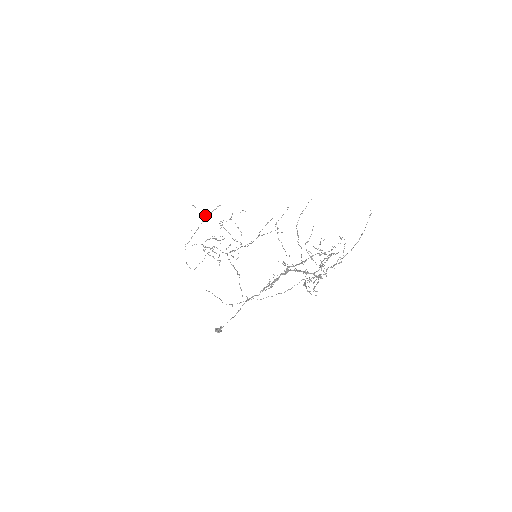
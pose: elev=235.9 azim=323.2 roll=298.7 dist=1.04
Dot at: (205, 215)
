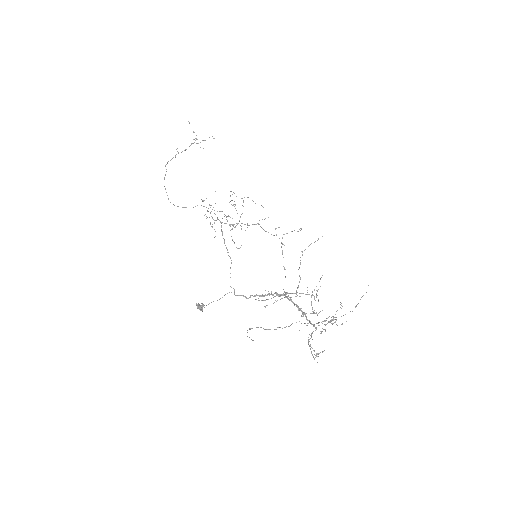
Dot at: (196, 138)
